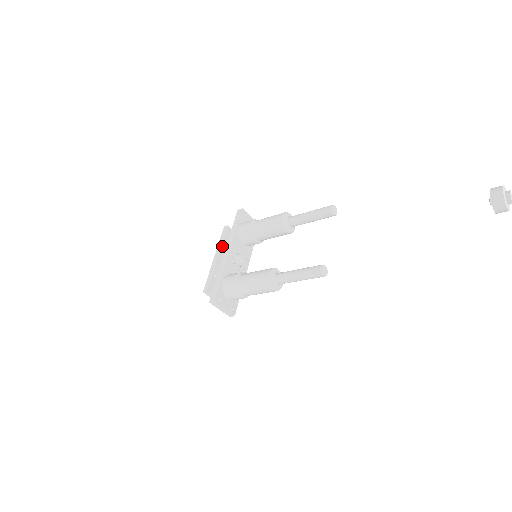
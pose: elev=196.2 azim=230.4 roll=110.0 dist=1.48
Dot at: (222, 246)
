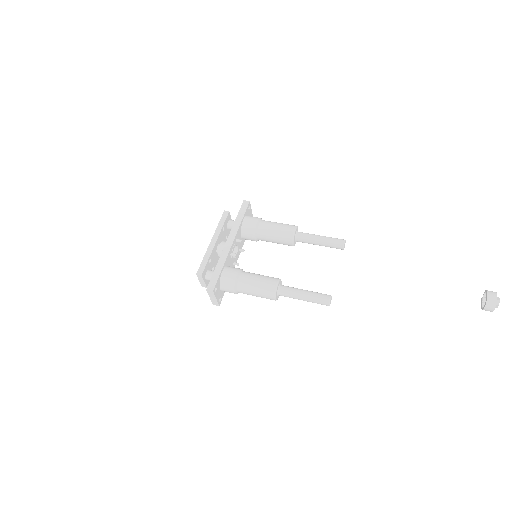
Dot at: (221, 231)
